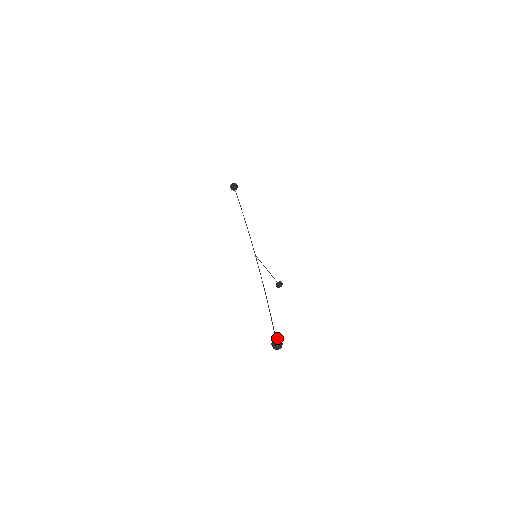
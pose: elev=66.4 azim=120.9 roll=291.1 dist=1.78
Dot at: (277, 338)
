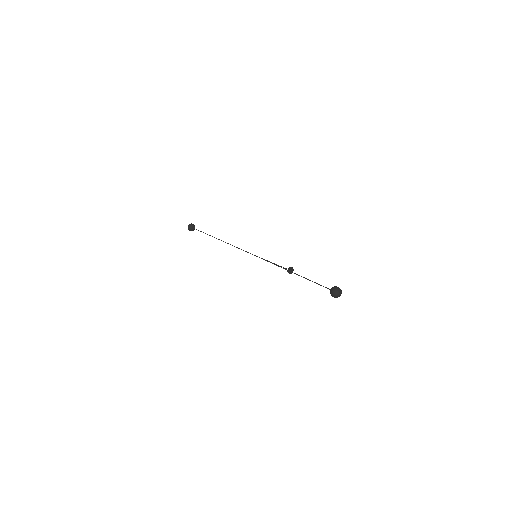
Dot at: (332, 287)
